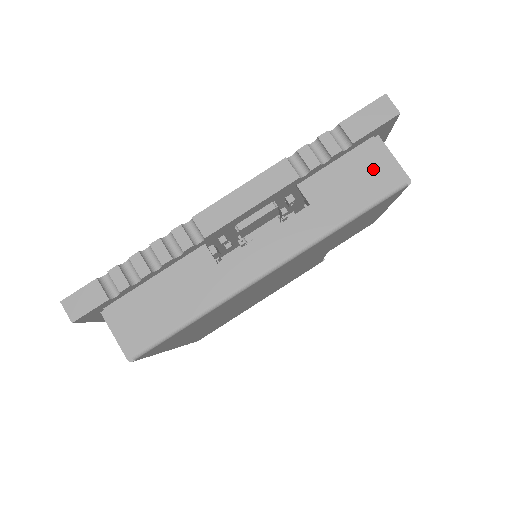
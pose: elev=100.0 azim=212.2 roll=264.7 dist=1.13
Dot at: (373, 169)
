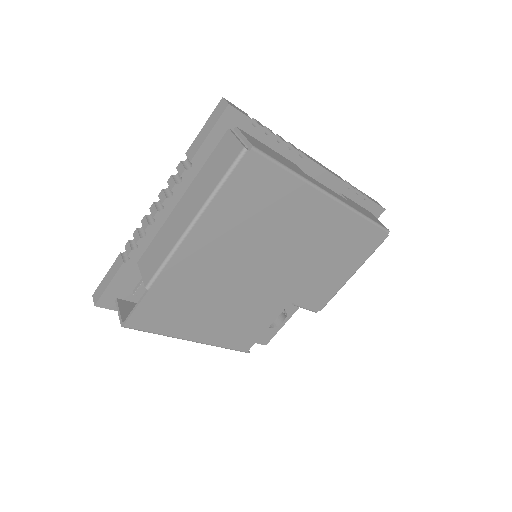
Dot at: (373, 217)
